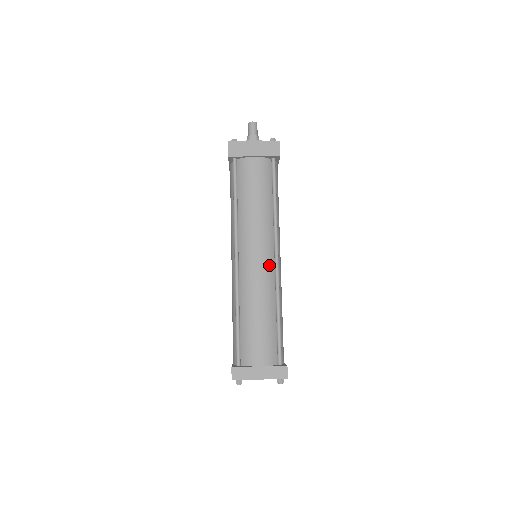
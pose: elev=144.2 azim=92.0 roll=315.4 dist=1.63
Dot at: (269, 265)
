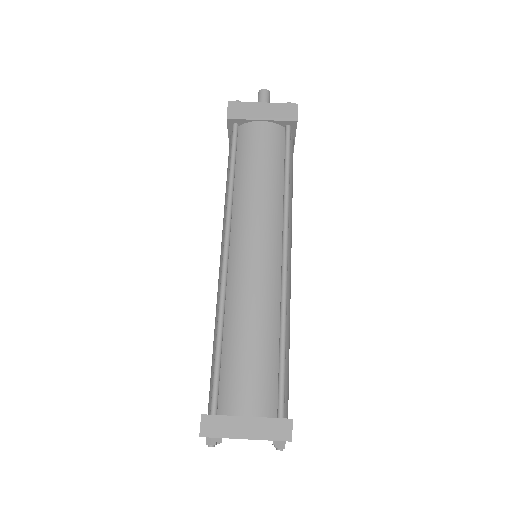
Dot at: (273, 263)
